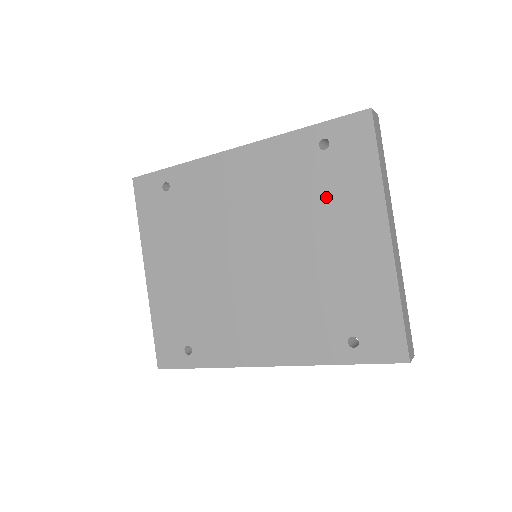
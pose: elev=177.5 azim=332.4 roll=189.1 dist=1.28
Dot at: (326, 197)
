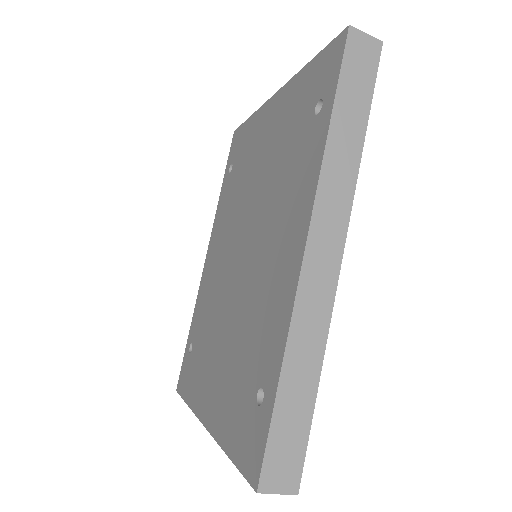
Dot at: (245, 163)
